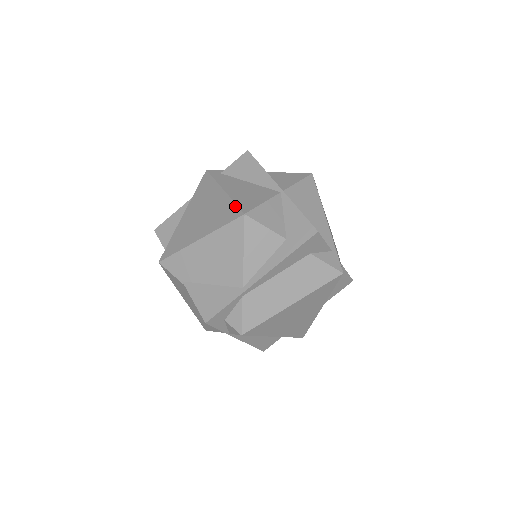
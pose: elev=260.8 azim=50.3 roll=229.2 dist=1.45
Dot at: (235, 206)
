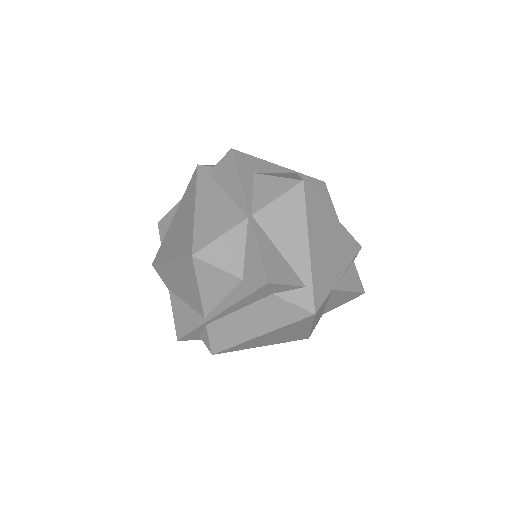
Dot at: (192, 238)
